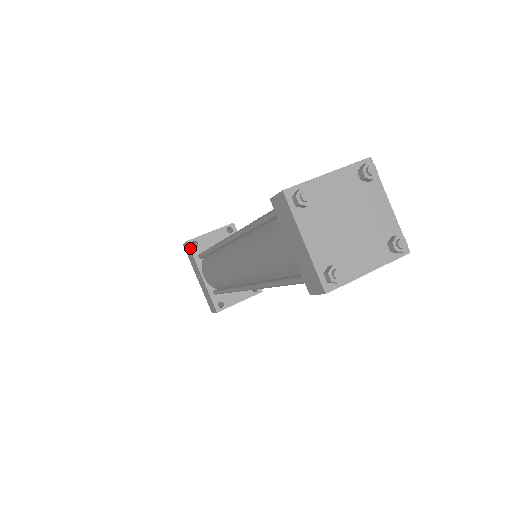
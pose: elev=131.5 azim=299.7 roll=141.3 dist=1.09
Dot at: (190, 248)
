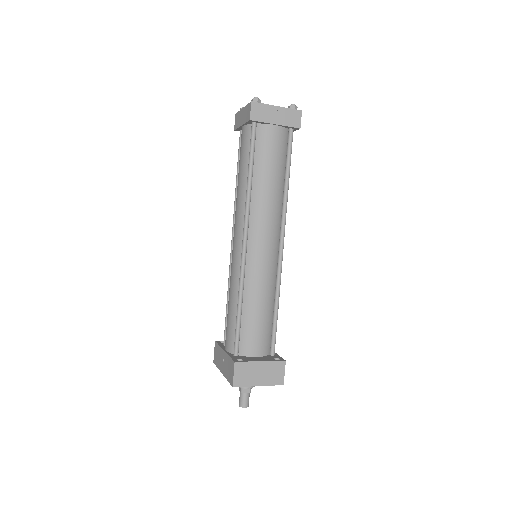
Dot at: (217, 343)
